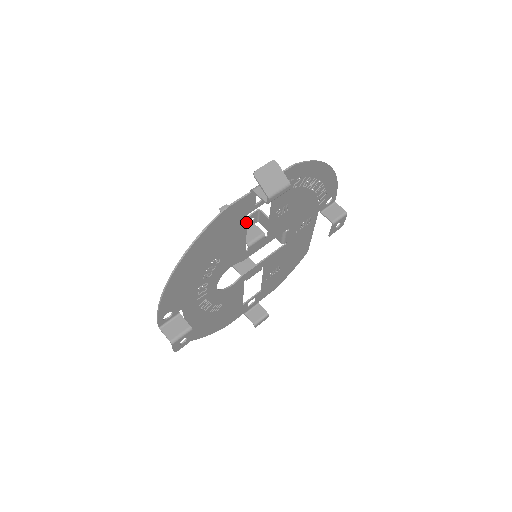
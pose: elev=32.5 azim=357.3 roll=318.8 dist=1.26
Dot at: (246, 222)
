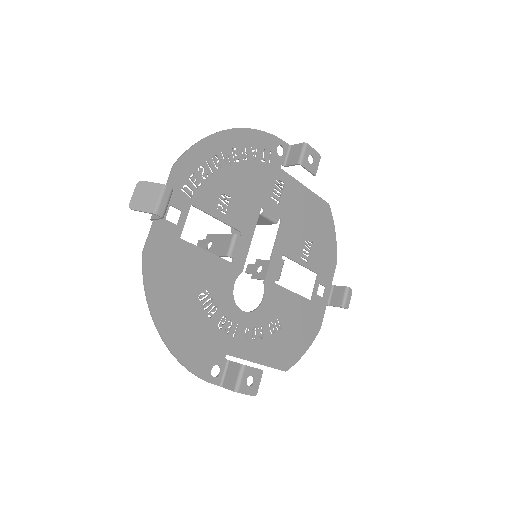
Dot at: (190, 244)
